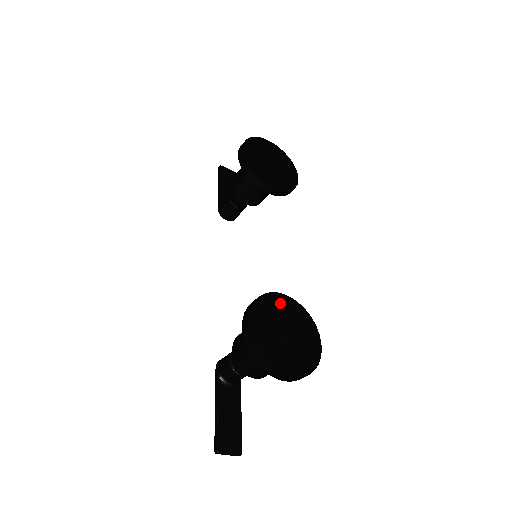
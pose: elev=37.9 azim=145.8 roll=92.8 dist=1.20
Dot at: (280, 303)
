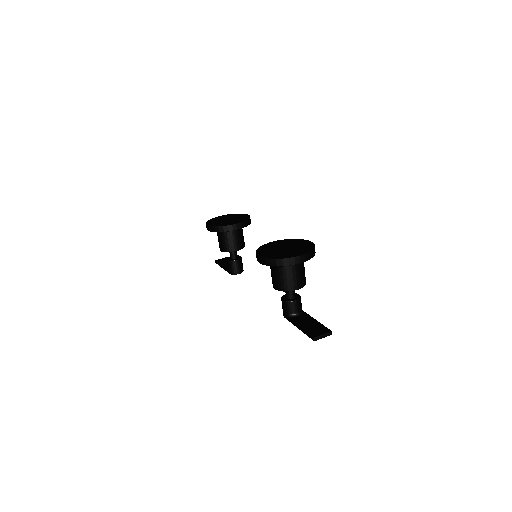
Dot at: (272, 244)
